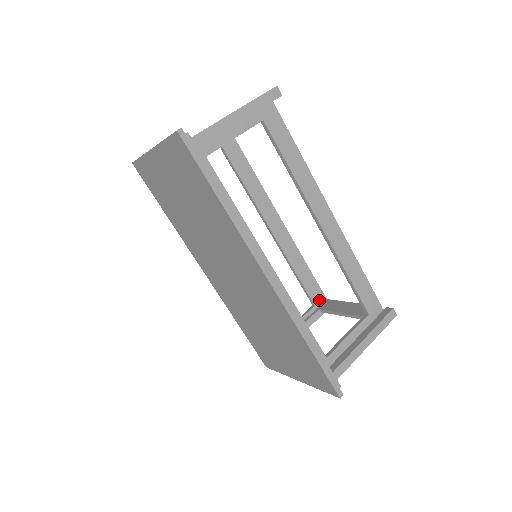
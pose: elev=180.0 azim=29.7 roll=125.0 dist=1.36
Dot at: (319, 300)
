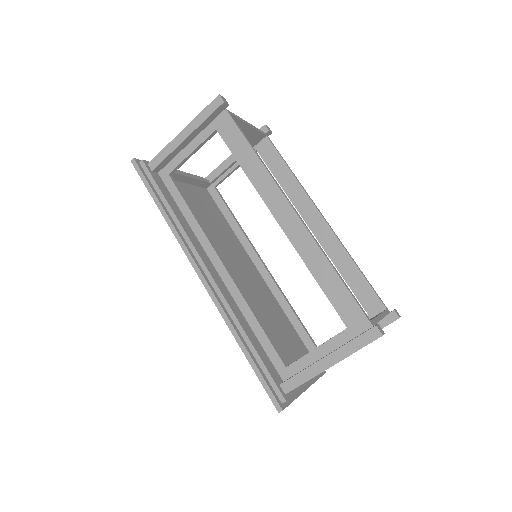
Dot at: (375, 309)
